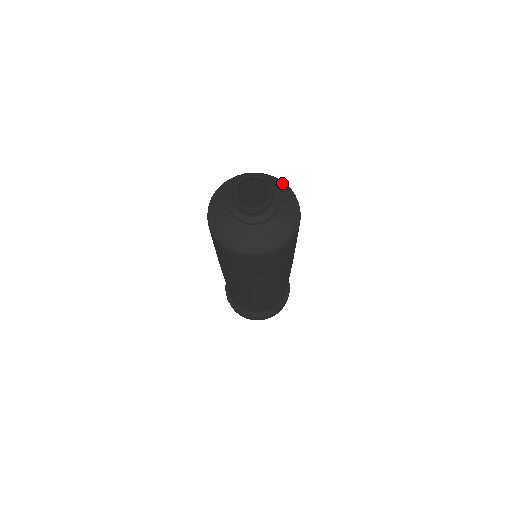
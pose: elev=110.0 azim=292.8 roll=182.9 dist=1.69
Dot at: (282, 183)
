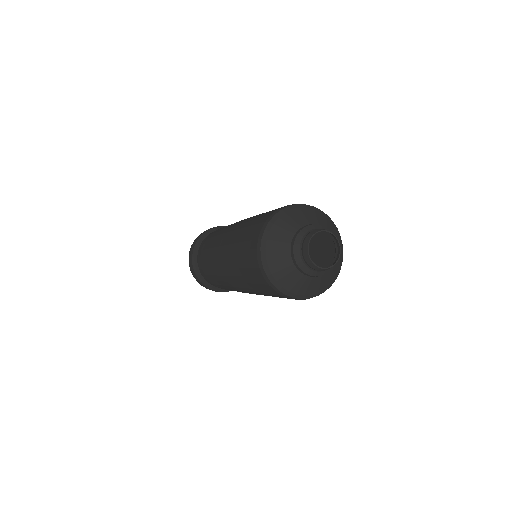
Dot at: (327, 218)
